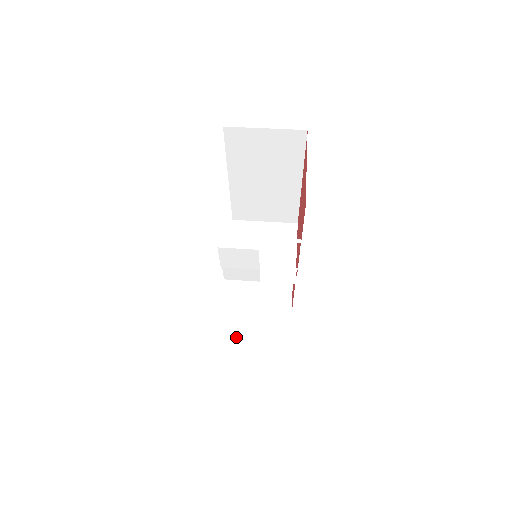
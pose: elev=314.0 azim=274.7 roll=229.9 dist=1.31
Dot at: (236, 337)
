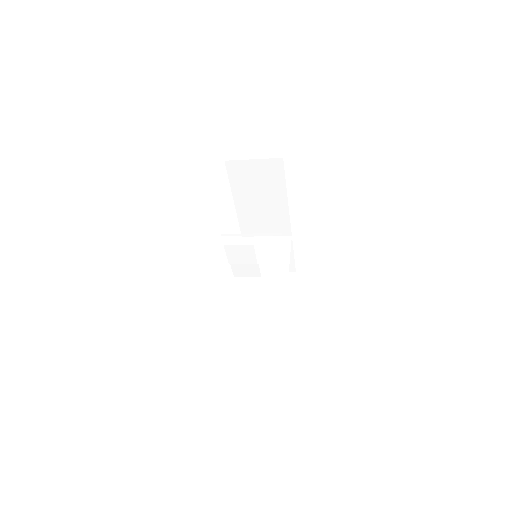
Dot at: (242, 316)
